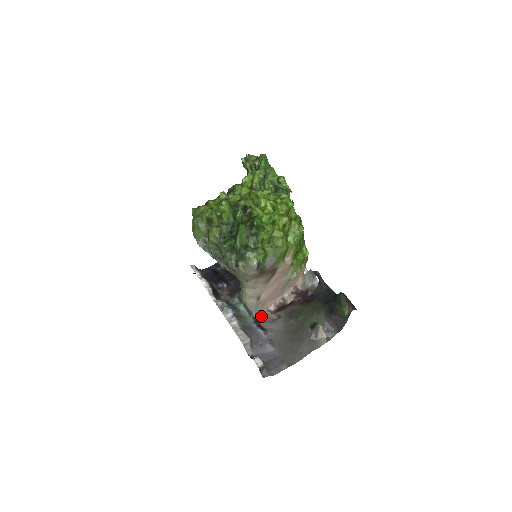
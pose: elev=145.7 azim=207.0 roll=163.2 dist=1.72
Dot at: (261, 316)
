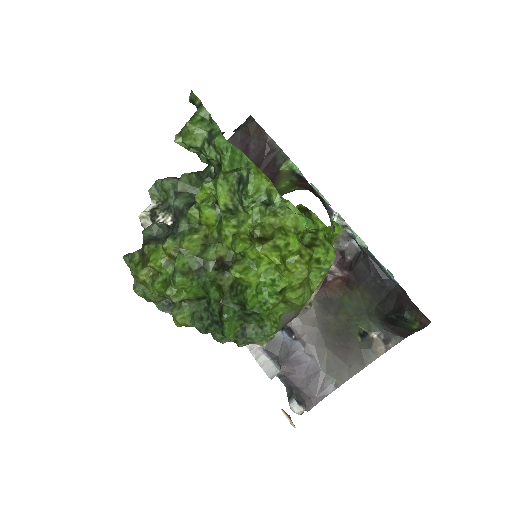
Dot at: occluded
